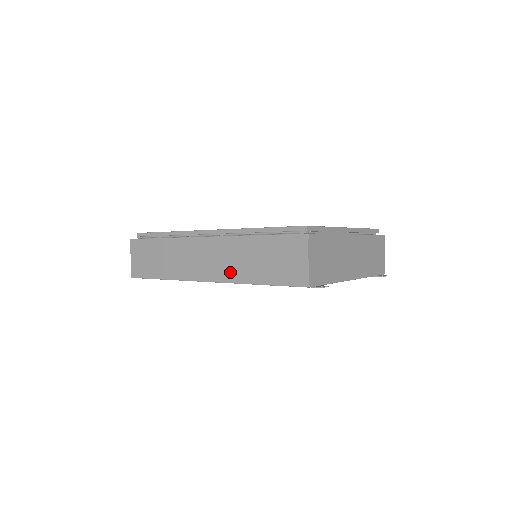
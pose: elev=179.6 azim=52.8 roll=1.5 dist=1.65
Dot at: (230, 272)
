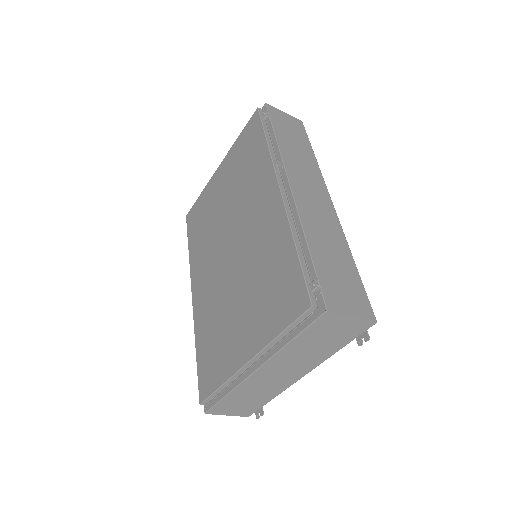
Dot at: occluded
